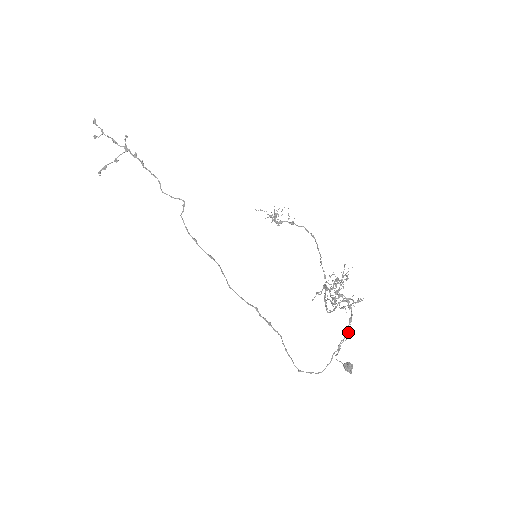
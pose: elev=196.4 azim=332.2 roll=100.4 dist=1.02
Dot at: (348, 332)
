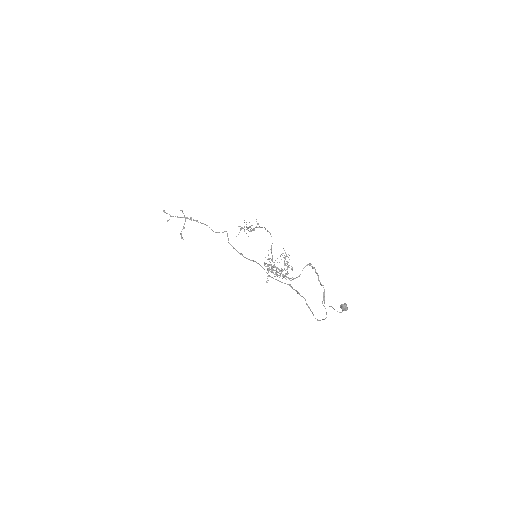
Dot at: (321, 285)
